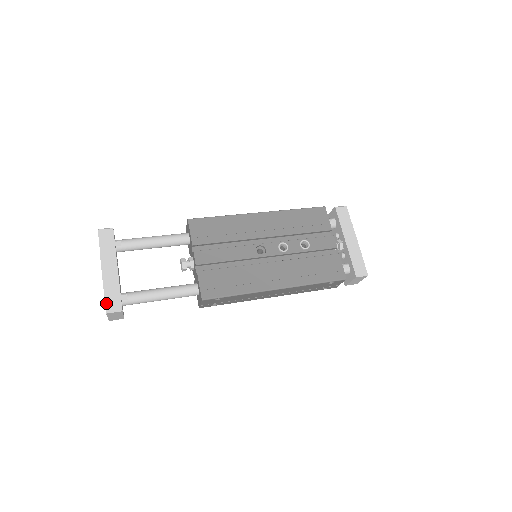
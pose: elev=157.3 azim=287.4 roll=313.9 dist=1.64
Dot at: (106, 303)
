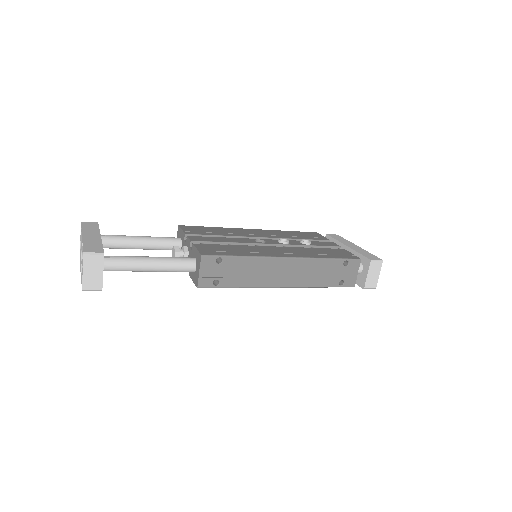
Dot at: (84, 248)
